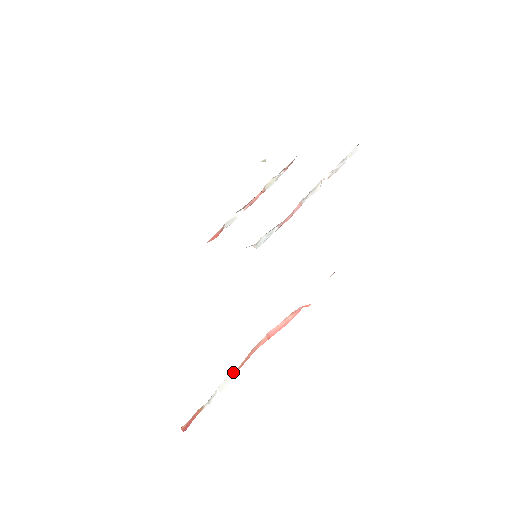
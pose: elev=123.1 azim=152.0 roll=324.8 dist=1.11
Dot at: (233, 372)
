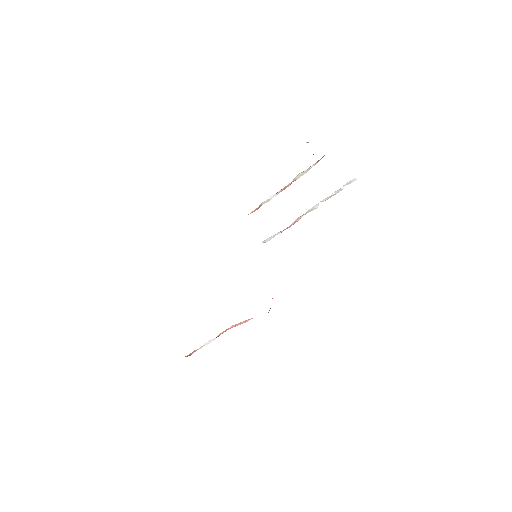
Dot at: (213, 339)
